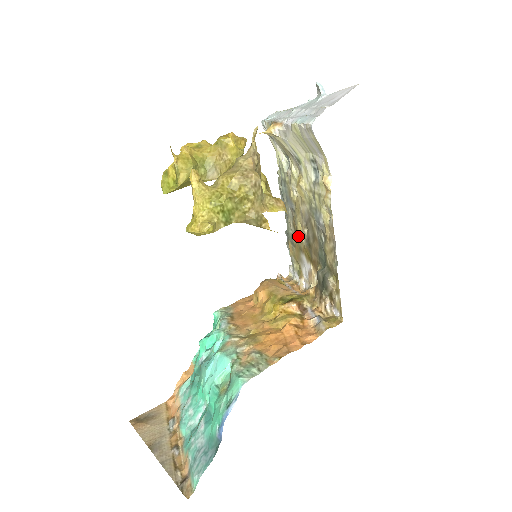
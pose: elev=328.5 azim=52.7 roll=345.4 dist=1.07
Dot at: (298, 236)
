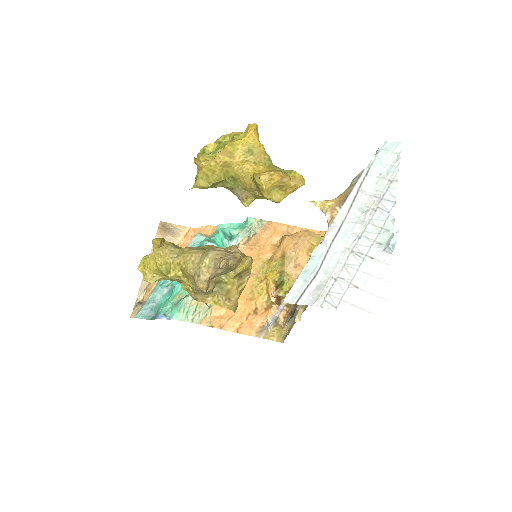
Dot at: occluded
